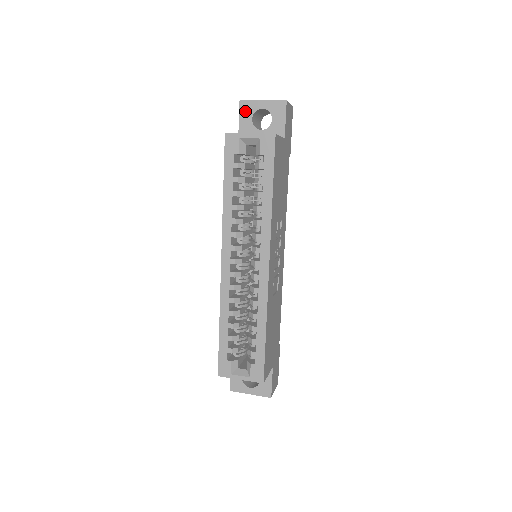
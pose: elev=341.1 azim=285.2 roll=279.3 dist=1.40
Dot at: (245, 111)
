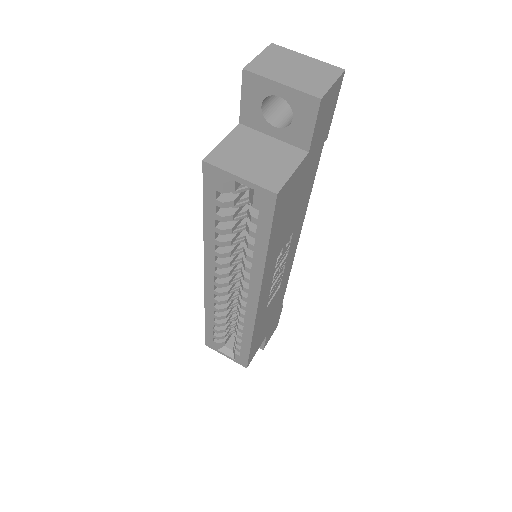
Dot at: (251, 89)
